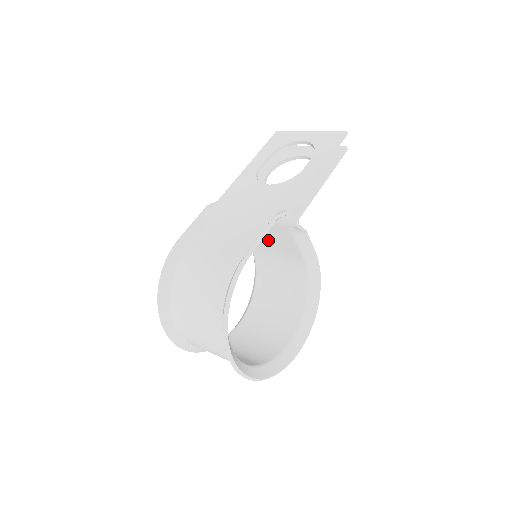
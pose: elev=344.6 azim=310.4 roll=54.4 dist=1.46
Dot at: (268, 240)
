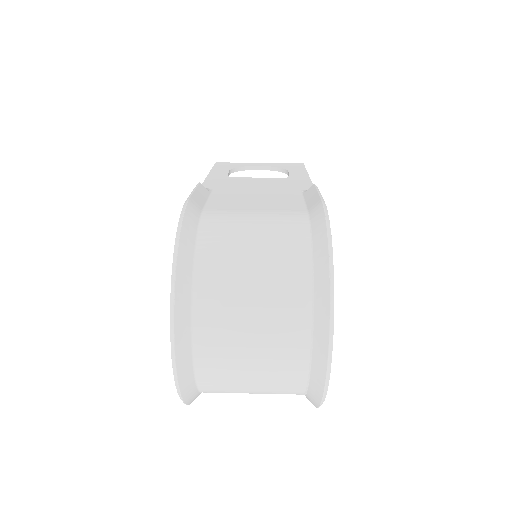
Dot at: occluded
